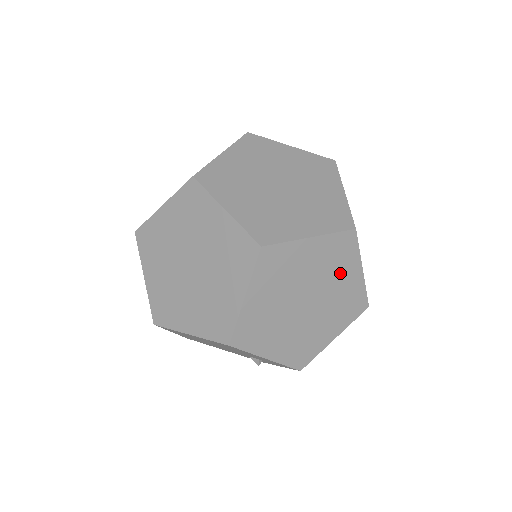
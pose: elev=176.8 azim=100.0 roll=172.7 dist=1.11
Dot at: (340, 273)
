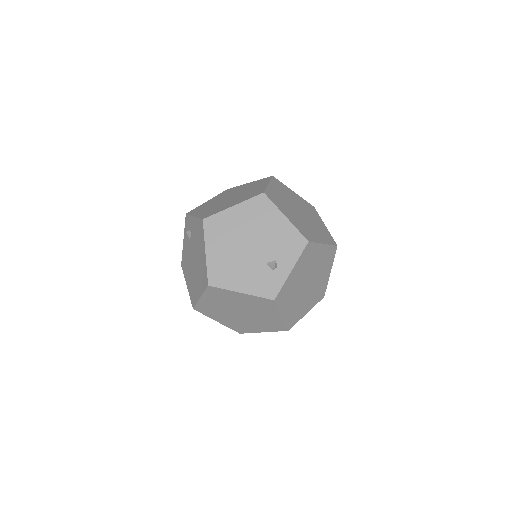
Dot at: (314, 216)
